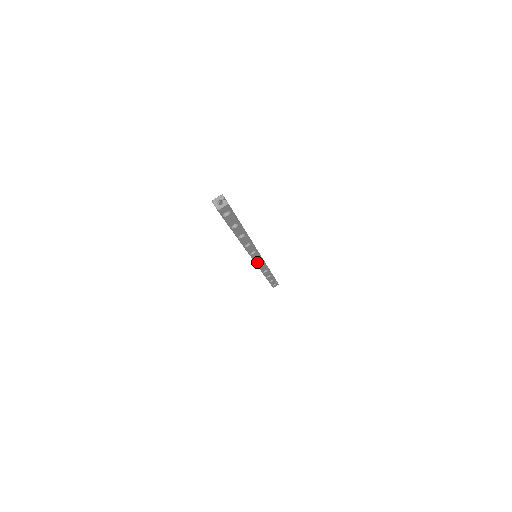
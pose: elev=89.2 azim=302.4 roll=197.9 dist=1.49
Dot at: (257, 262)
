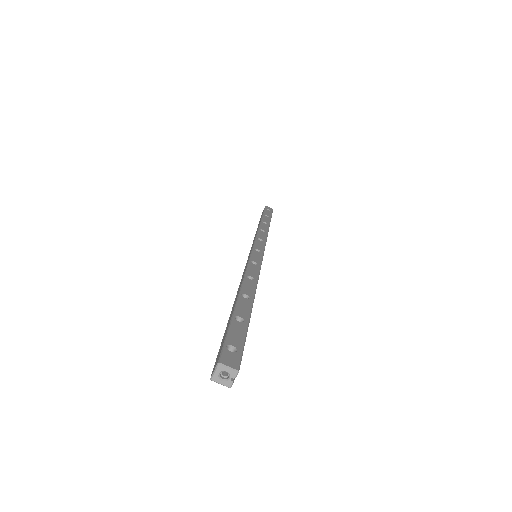
Dot at: occluded
